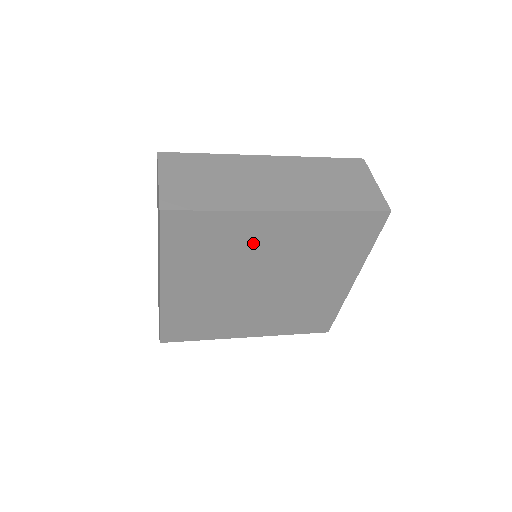
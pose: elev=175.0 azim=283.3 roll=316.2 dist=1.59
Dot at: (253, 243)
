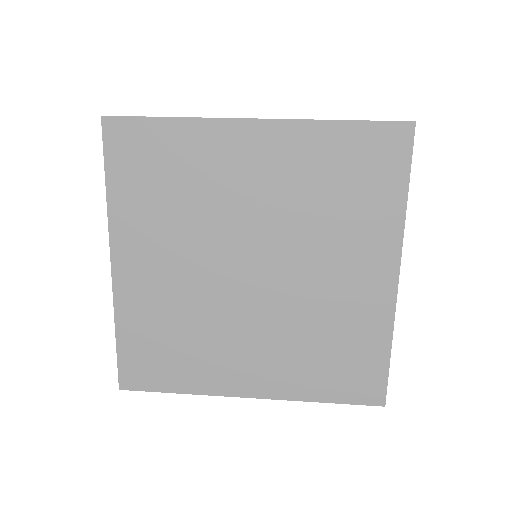
Dot at: (224, 180)
